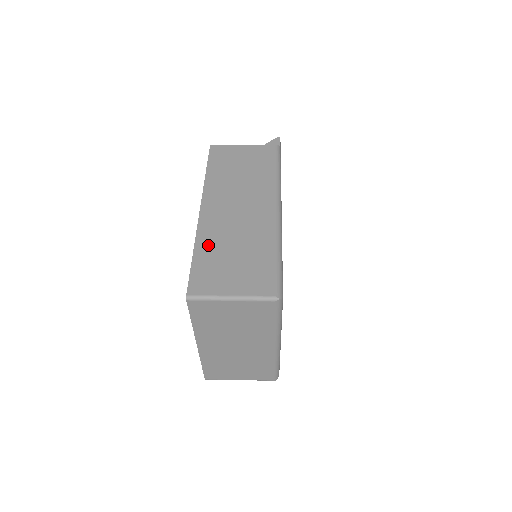
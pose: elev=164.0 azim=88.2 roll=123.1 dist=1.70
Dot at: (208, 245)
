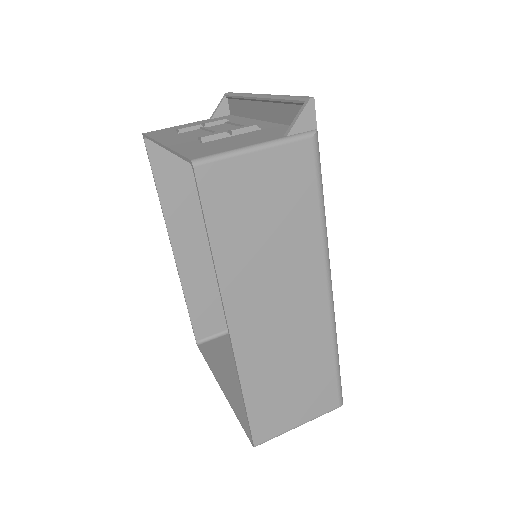
Dot at: (258, 381)
